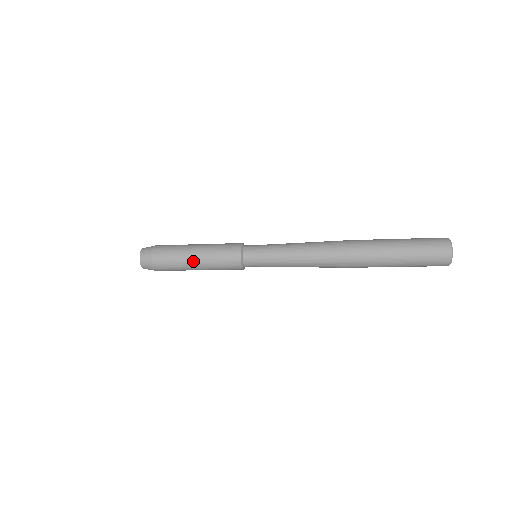
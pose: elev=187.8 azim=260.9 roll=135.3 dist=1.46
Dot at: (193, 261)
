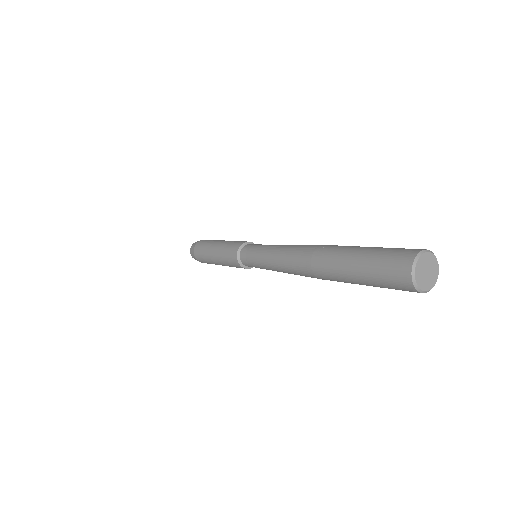
Dot at: (213, 257)
